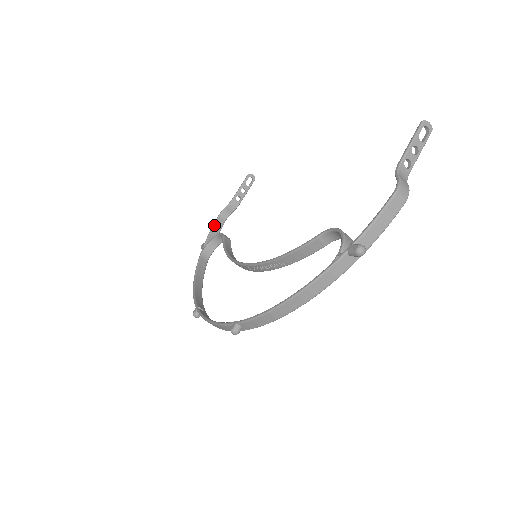
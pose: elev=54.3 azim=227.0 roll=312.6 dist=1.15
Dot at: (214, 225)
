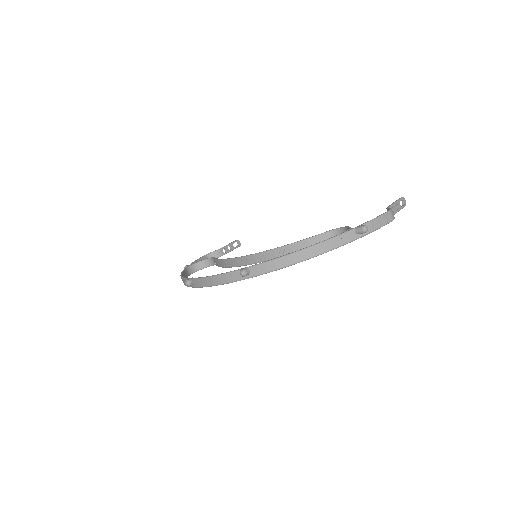
Dot at: (200, 258)
